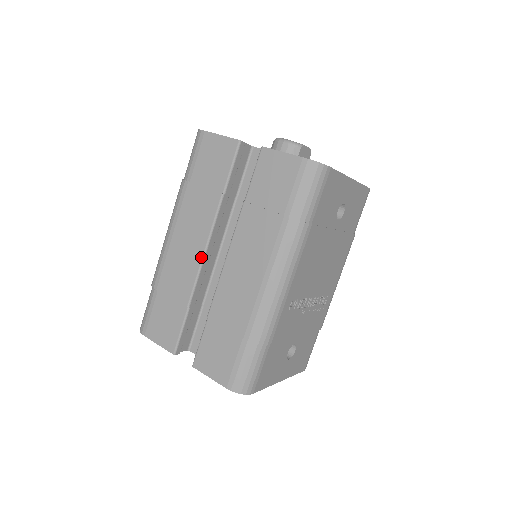
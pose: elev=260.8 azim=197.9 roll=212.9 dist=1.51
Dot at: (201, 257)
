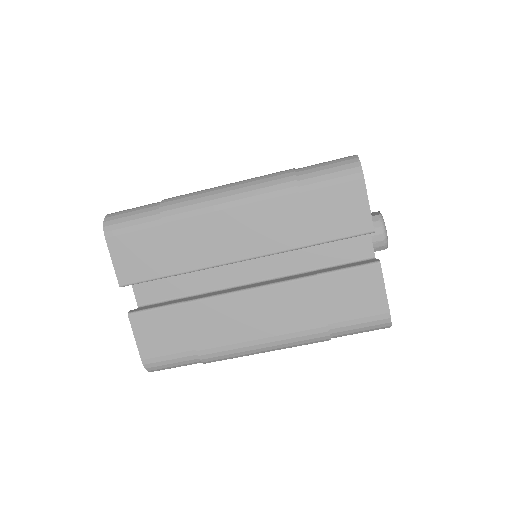
Dot at: (234, 260)
